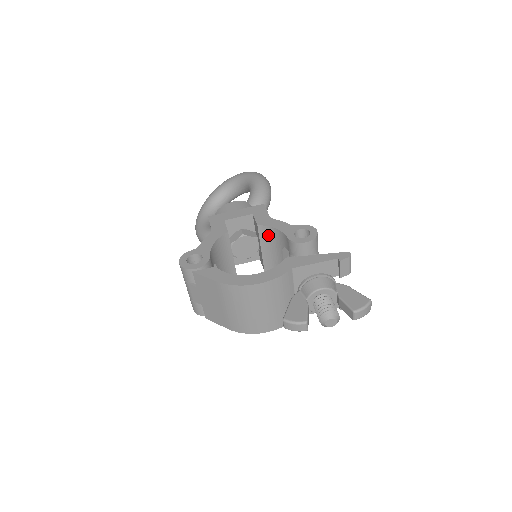
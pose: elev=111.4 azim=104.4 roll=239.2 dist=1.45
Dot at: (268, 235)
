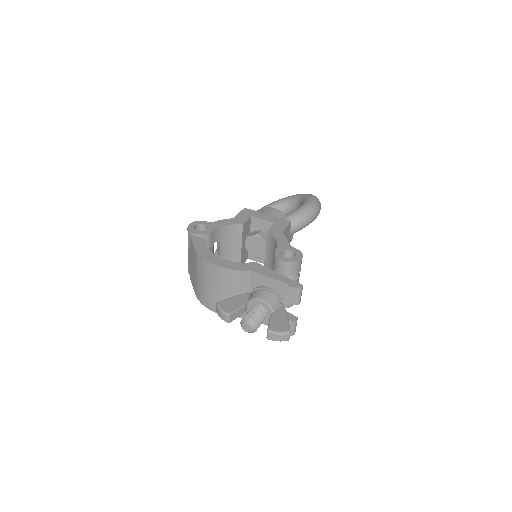
Dot at: (272, 244)
